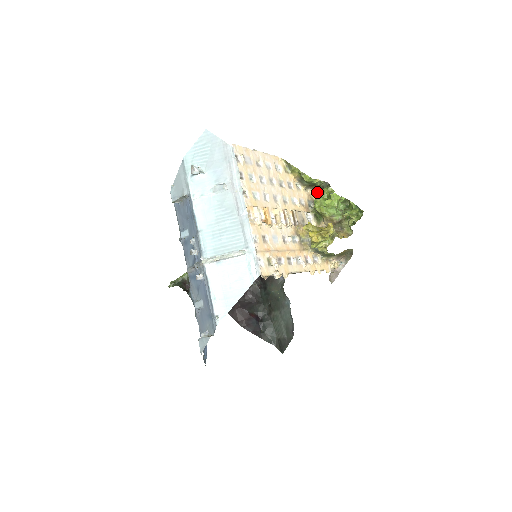
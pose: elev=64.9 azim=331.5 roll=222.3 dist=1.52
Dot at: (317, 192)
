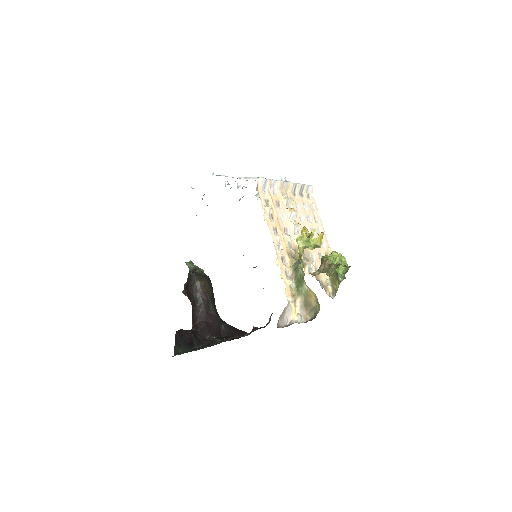
Dot at: (333, 298)
